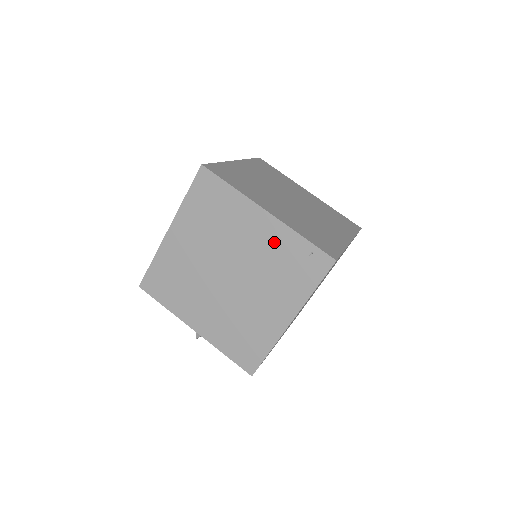
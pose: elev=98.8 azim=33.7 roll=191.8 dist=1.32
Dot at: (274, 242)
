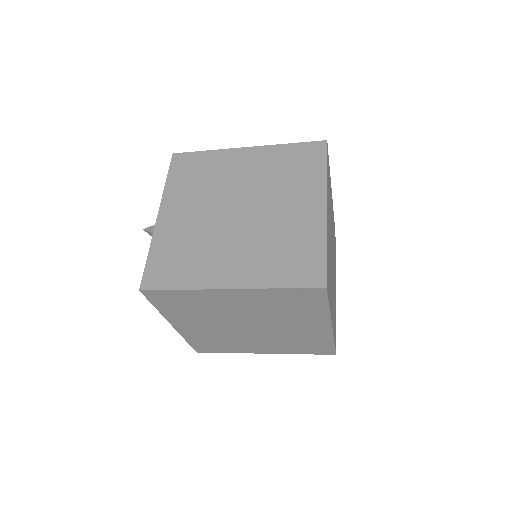
Dot at: (259, 300)
